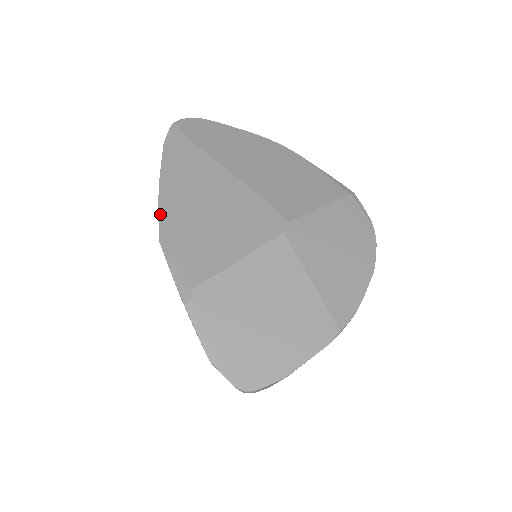
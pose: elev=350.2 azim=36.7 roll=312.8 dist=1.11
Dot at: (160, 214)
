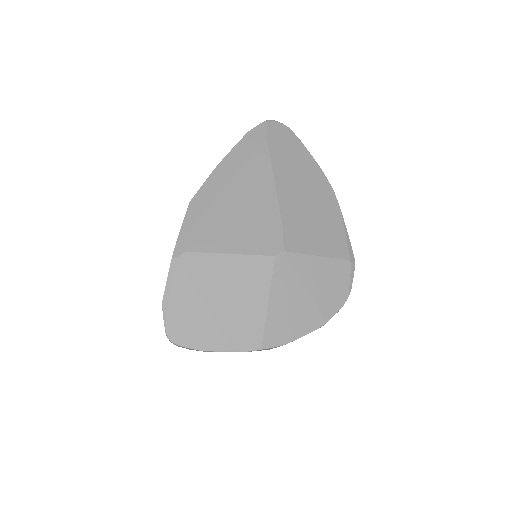
Dot at: (205, 184)
